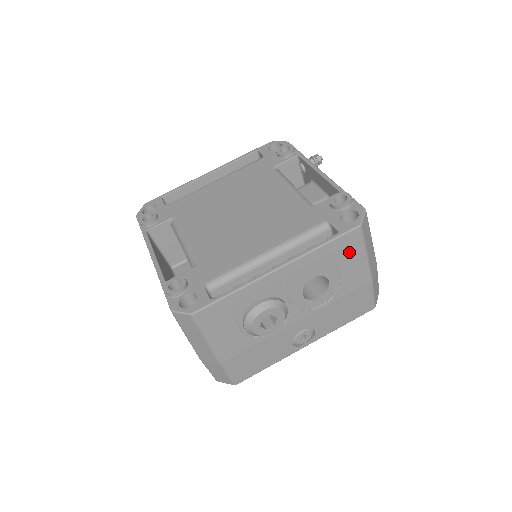
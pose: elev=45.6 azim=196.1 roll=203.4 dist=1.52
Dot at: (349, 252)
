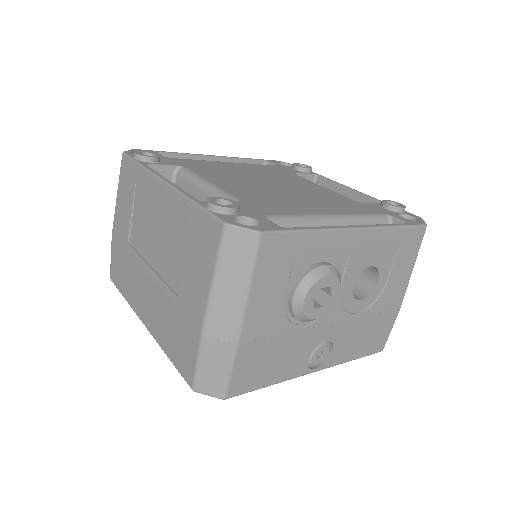
Dot at: (406, 253)
